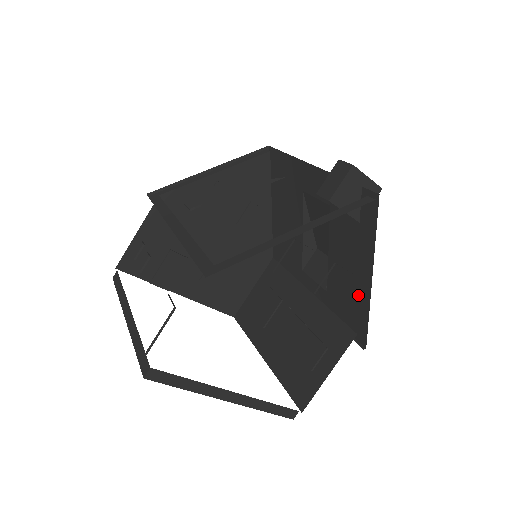
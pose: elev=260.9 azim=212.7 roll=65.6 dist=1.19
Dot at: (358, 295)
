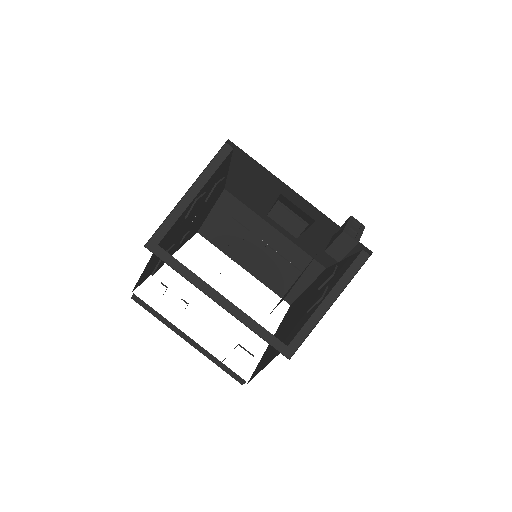
Dot at: (332, 259)
